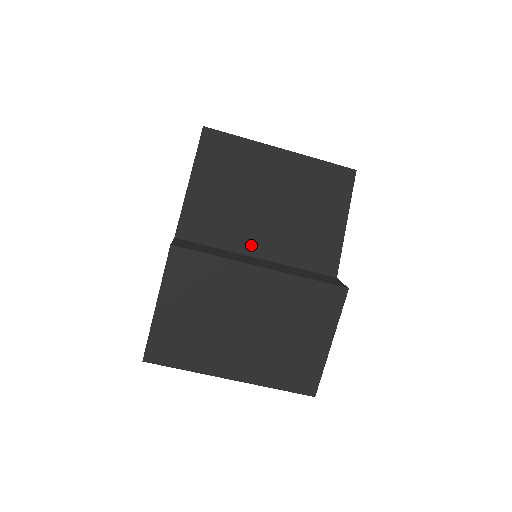
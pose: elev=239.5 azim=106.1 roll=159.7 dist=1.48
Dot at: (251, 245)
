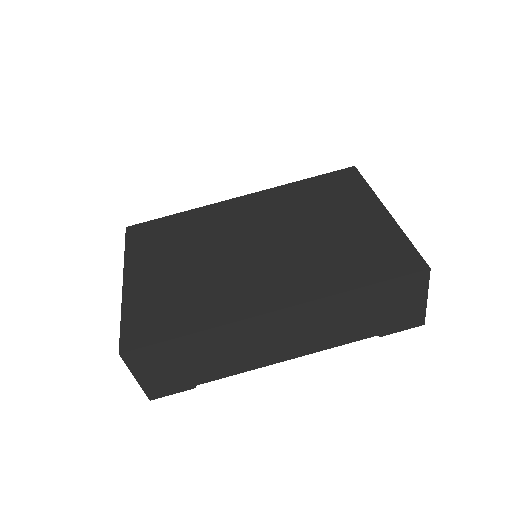
Dot at: occluded
